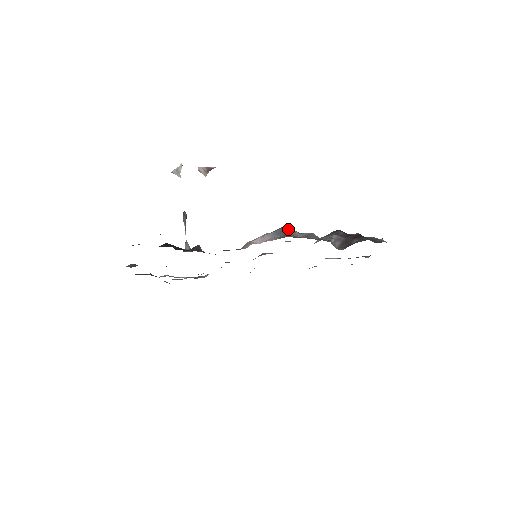
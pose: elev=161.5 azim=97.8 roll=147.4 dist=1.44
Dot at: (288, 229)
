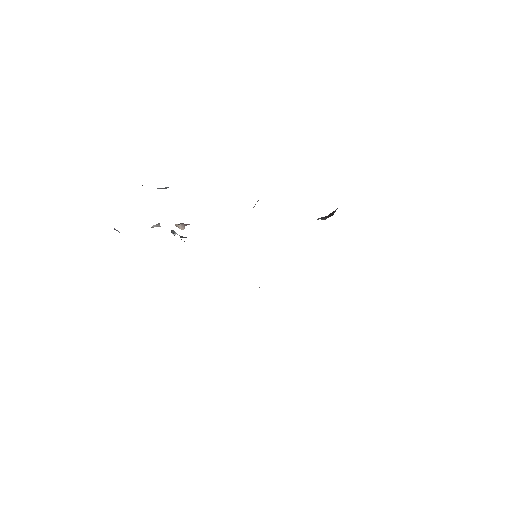
Dot at: occluded
